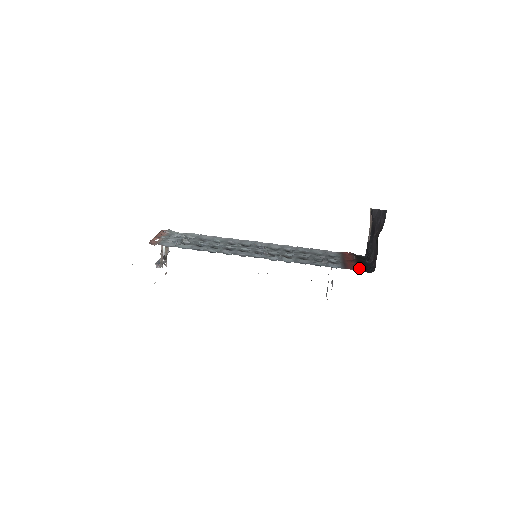
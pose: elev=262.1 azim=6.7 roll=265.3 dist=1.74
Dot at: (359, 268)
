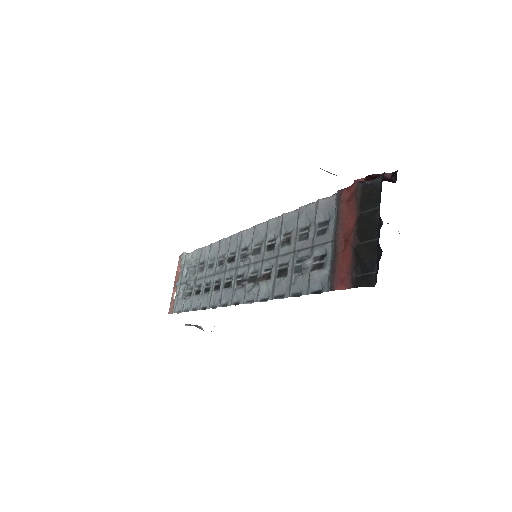
Dot at: (355, 273)
